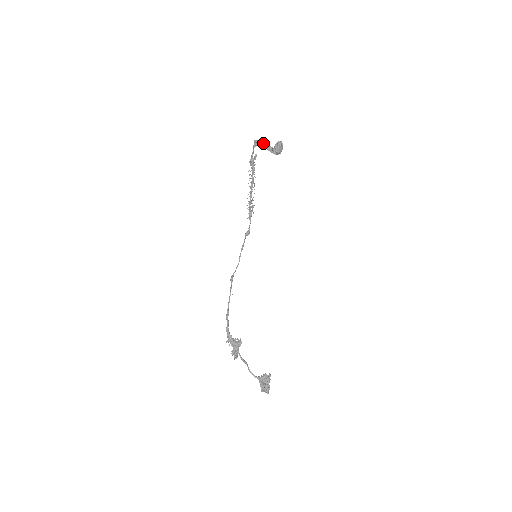
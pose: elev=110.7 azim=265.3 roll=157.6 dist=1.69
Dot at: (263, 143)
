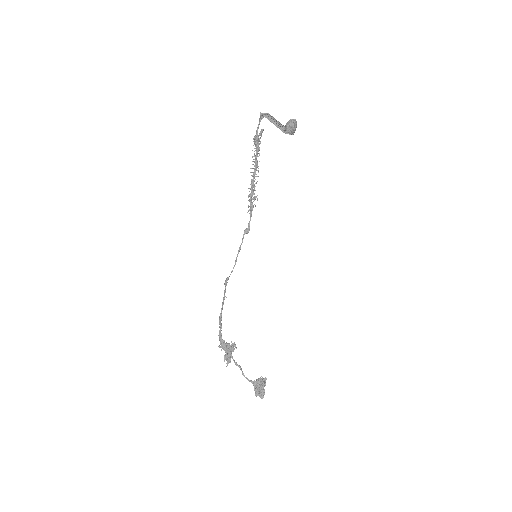
Dot at: (272, 117)
